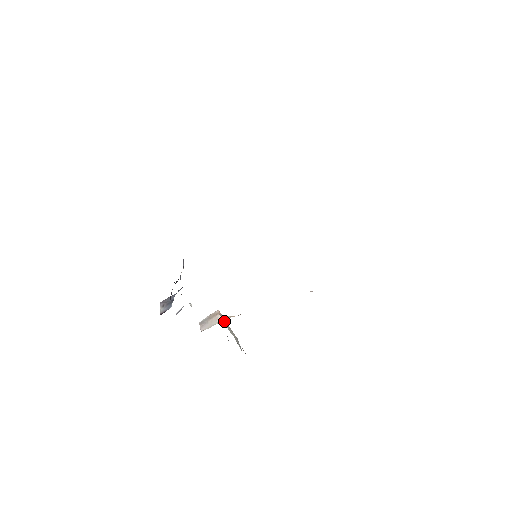
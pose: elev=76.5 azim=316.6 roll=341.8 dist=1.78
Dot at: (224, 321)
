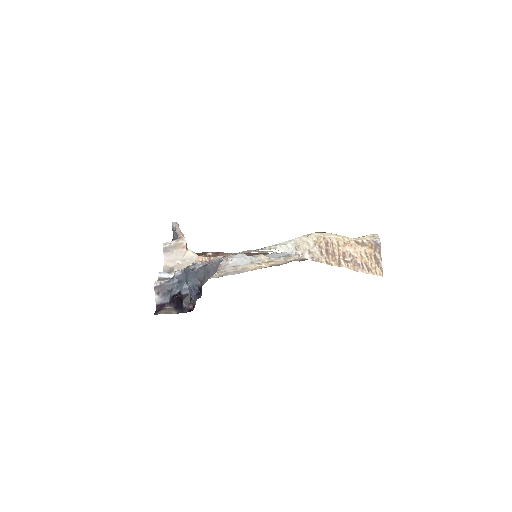
Dot at: occluded
